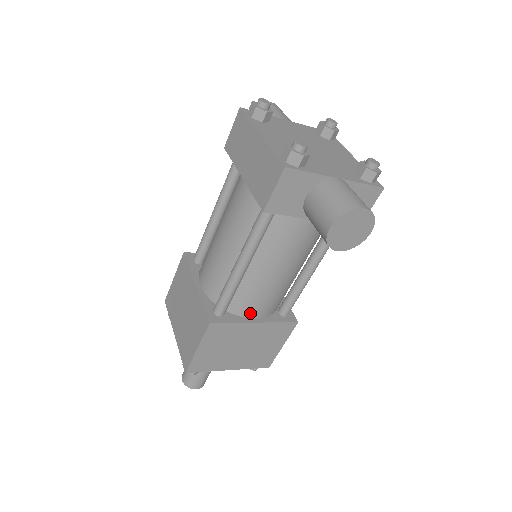
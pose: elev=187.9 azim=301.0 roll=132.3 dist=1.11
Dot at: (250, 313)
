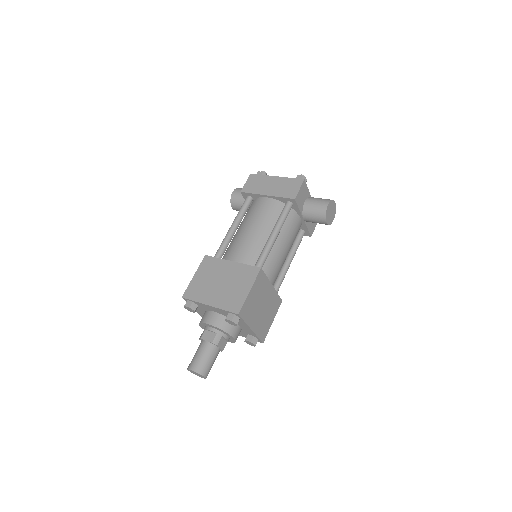
Dot at: (269, 278)
